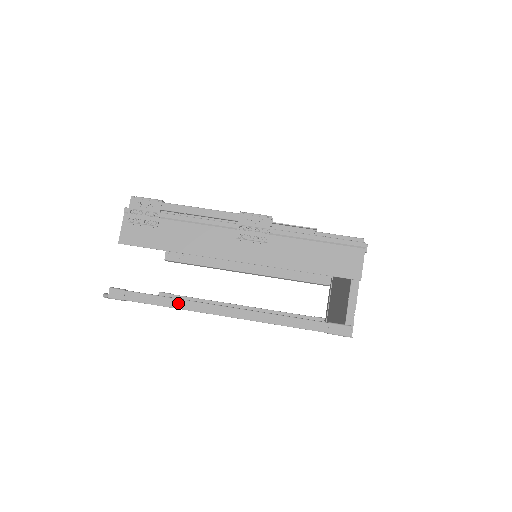
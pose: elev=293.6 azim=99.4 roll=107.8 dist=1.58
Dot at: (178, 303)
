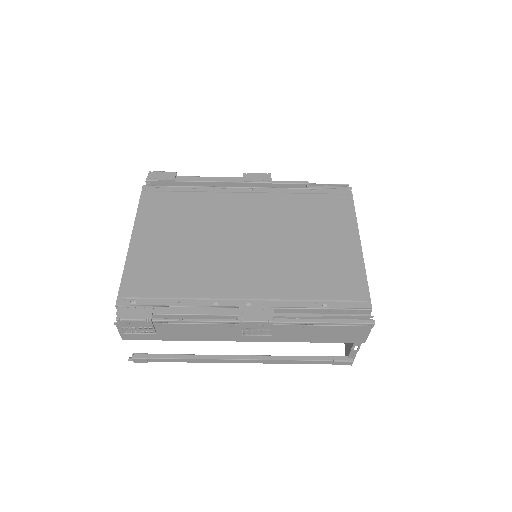
Dot at: (197, 361)
